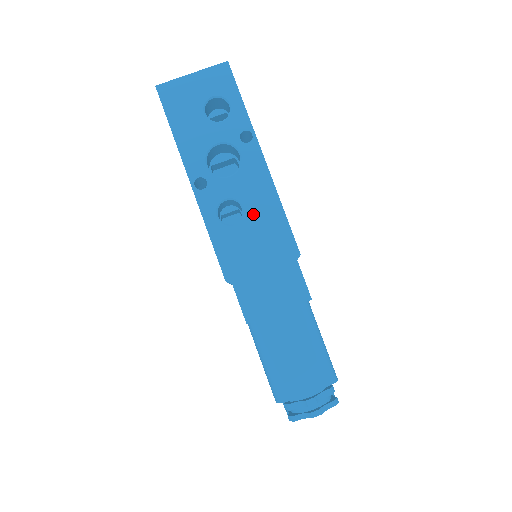
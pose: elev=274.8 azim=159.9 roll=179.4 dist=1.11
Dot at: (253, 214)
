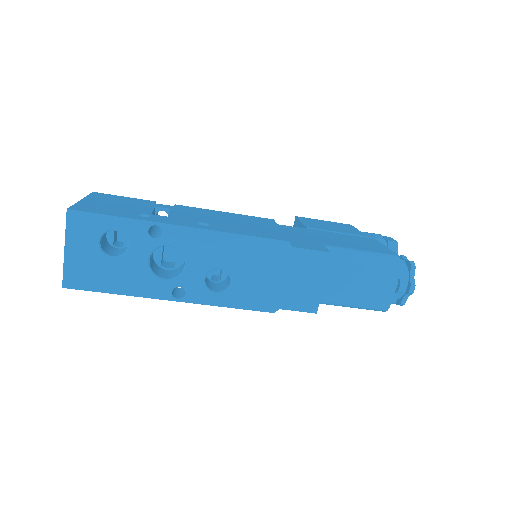
Dot at: (231, 263)
